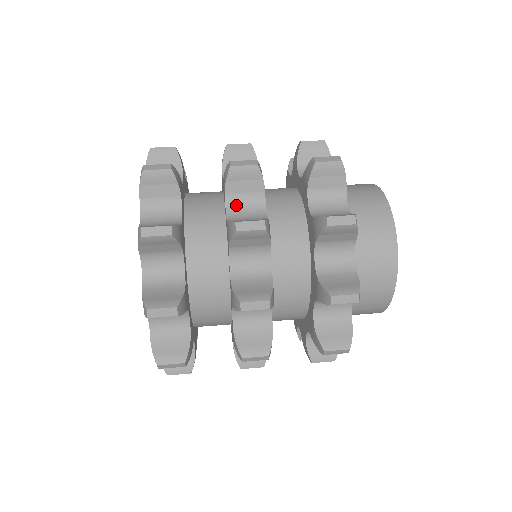
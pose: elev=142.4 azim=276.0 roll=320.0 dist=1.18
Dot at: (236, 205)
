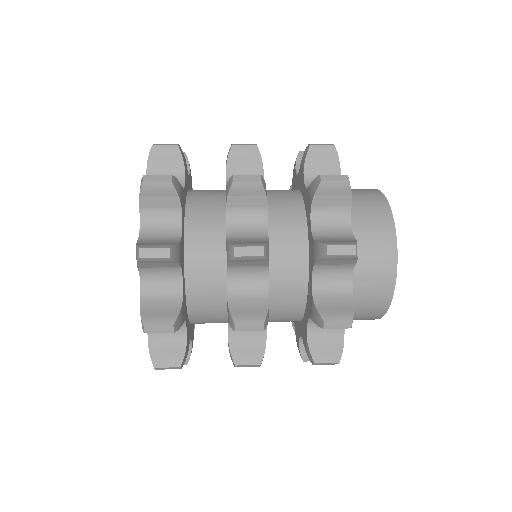
Dot at: occluded
